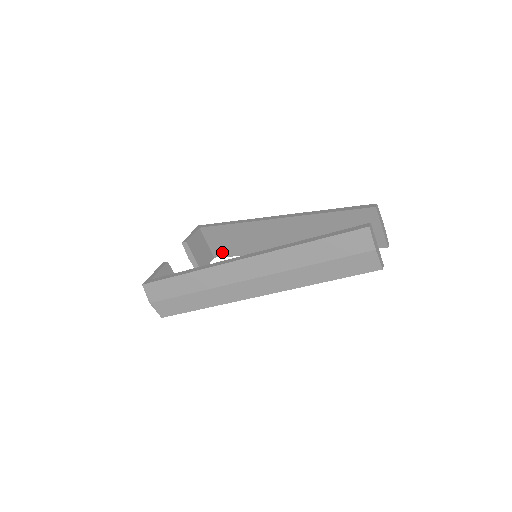
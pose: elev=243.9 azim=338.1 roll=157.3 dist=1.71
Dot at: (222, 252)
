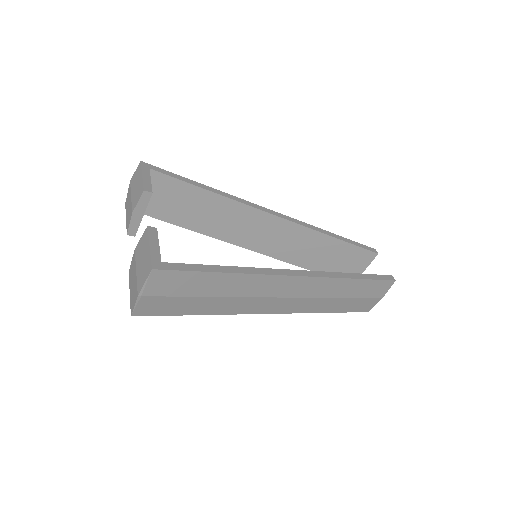
Dot at: (156, 211)
